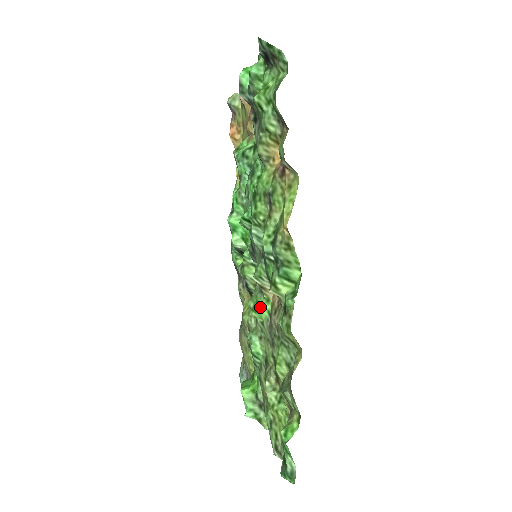
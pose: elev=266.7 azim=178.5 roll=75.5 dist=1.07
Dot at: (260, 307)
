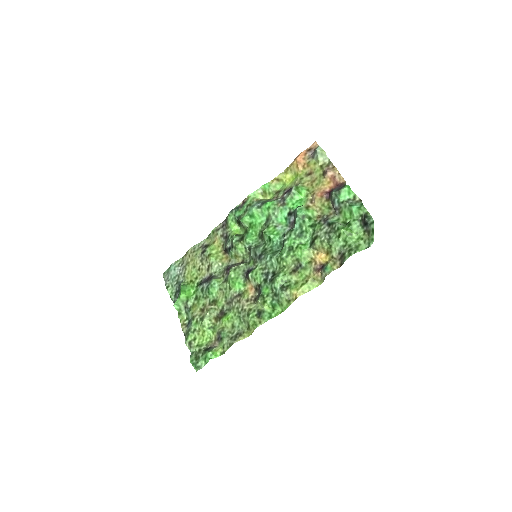
Dot at: (237, 283)
